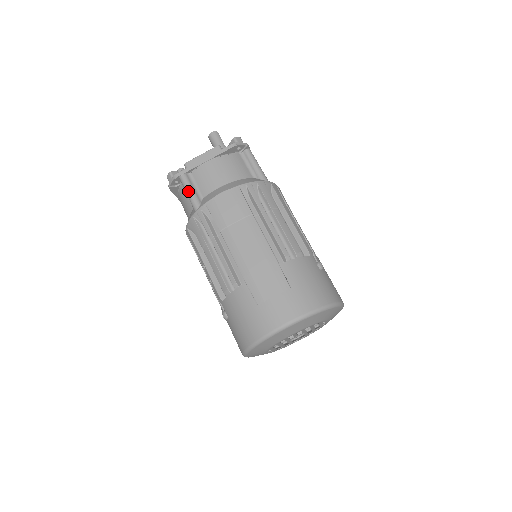
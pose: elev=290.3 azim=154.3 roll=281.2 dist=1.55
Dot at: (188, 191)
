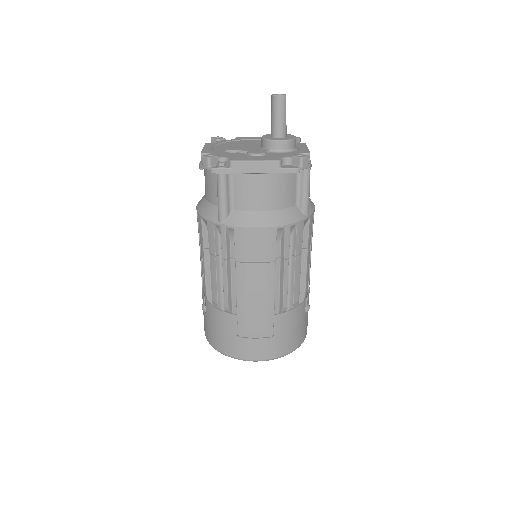
Dot at: (221, 197)
